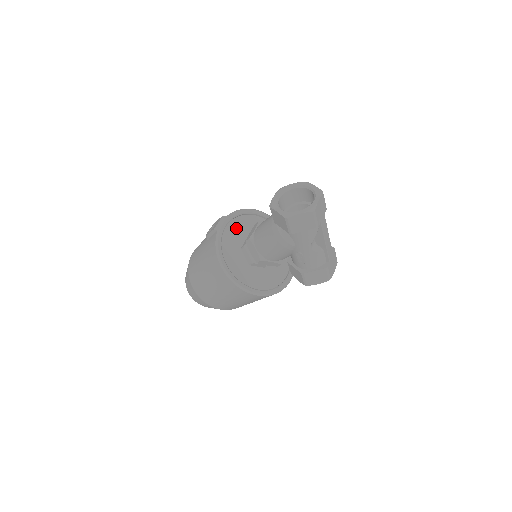
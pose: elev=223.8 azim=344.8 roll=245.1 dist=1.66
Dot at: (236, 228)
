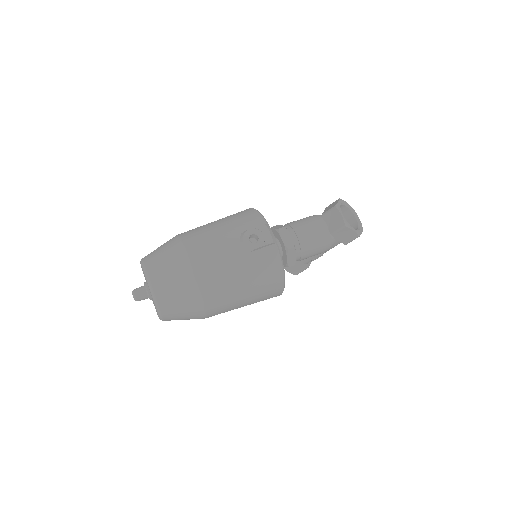
Dot at: occluded
